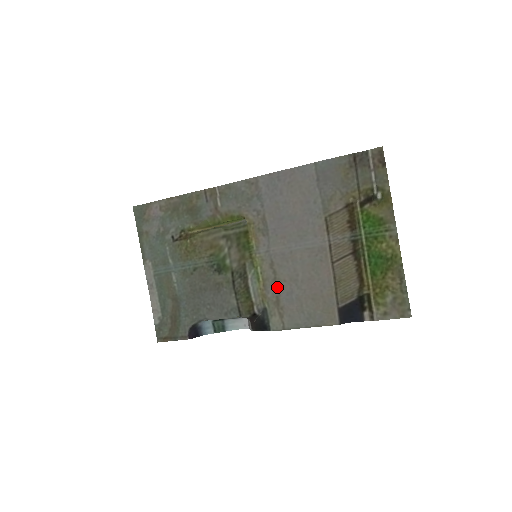
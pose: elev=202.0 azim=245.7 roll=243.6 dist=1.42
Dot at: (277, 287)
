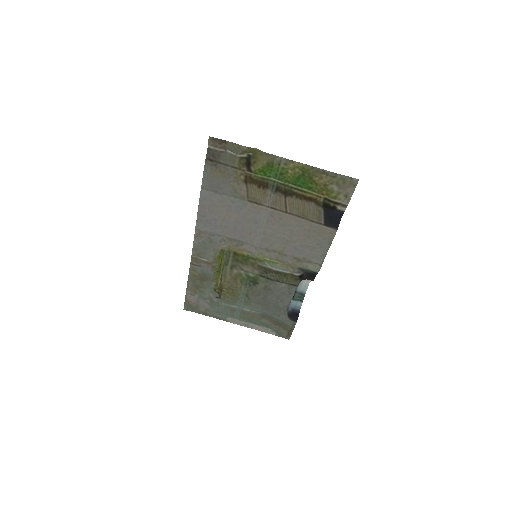
Dot at: (286, 255)
